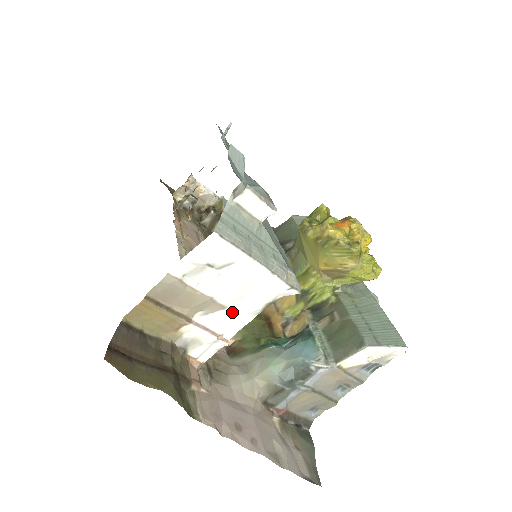
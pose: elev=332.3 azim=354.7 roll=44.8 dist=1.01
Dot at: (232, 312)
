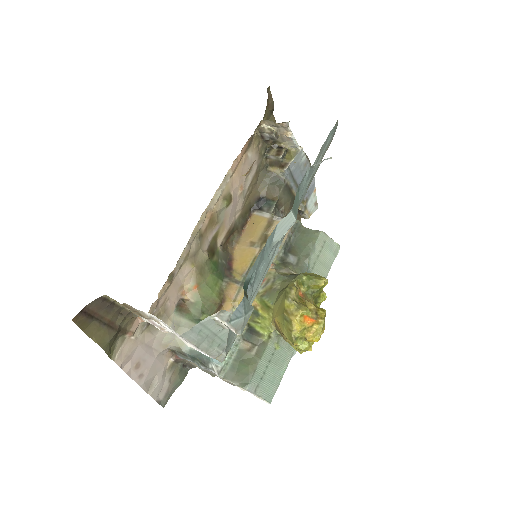
Dot at: occluded
